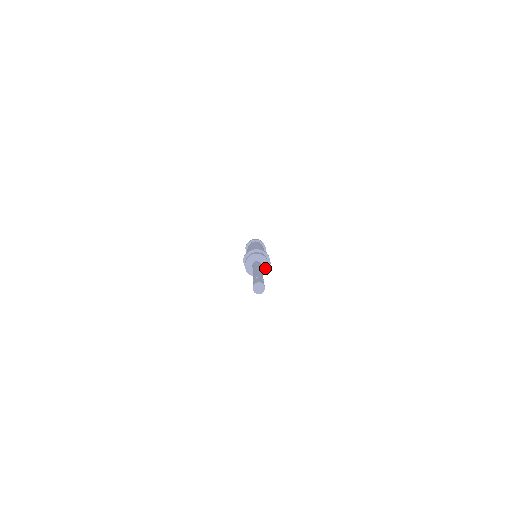
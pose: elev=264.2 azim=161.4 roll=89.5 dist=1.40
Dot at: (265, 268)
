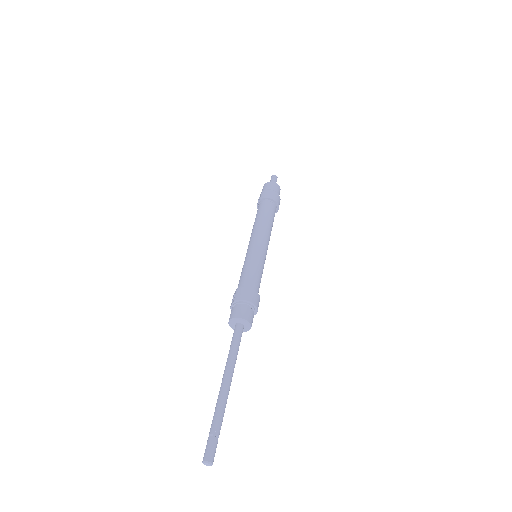
Dot at: (245, 330)
